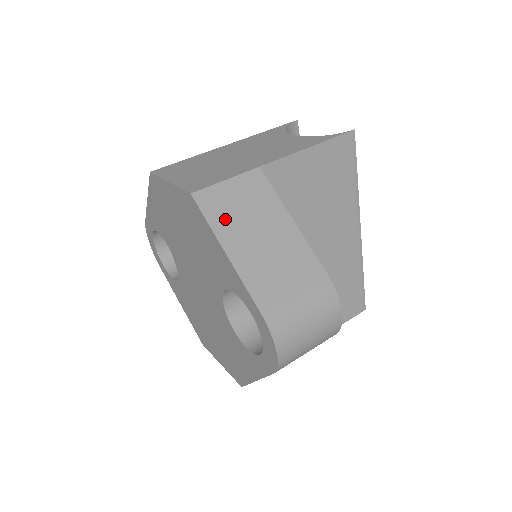
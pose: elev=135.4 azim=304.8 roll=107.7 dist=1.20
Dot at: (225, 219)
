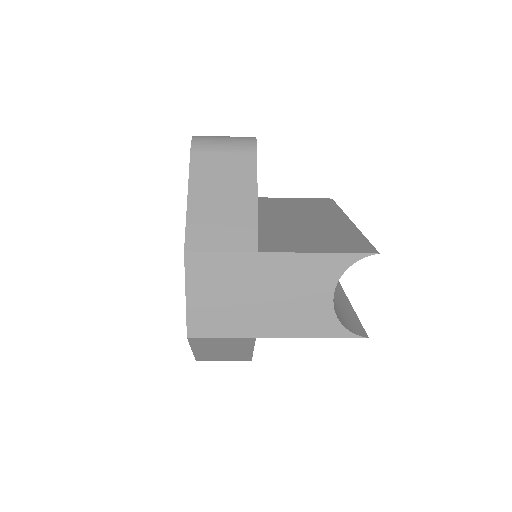
Dot at: occluded
